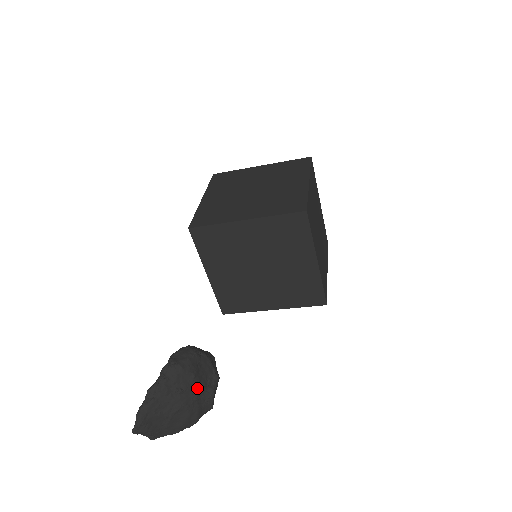
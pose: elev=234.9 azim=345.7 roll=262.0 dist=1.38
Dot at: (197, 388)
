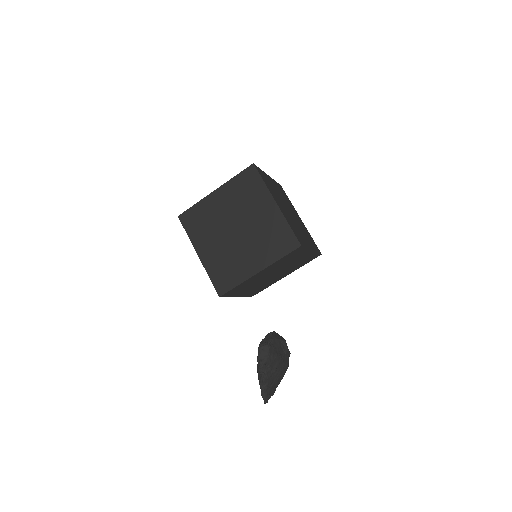
Dot at: (281, 359)
